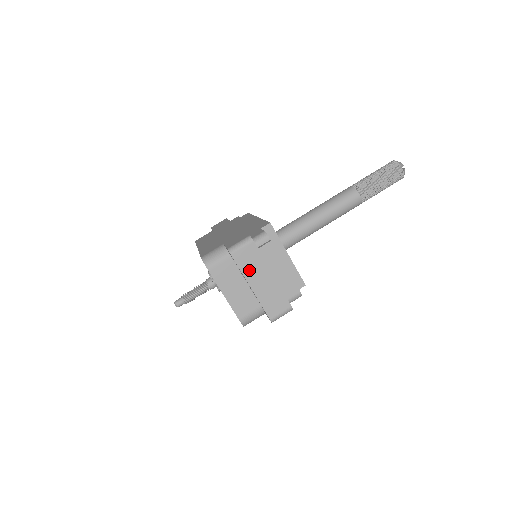
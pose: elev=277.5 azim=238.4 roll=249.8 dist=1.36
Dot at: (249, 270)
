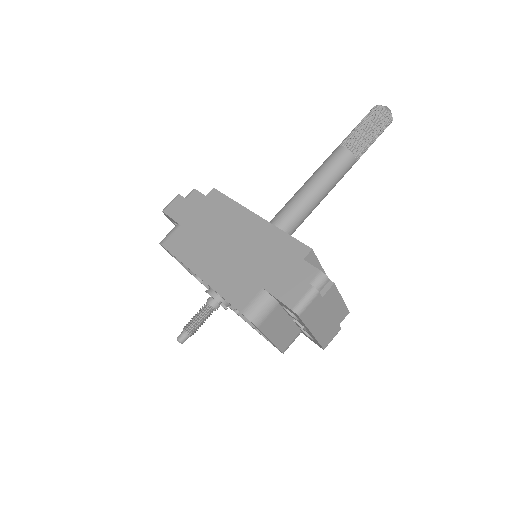
Dot at: (313, 320)
